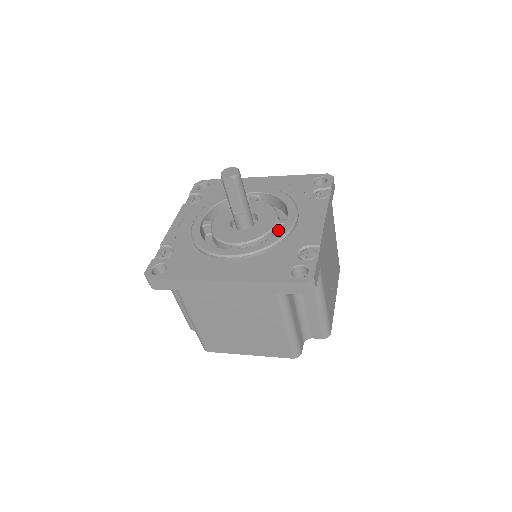
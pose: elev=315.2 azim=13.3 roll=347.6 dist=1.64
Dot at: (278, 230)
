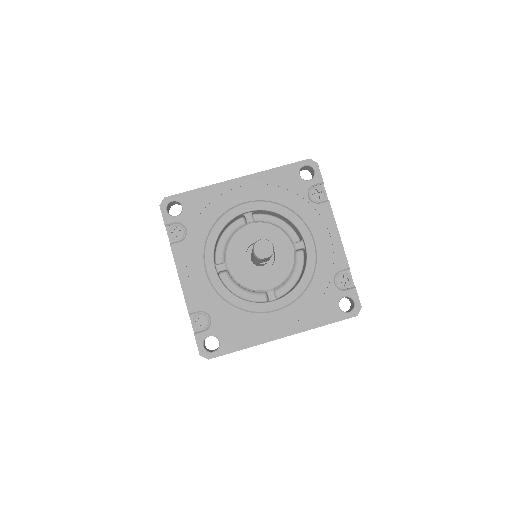
Dot at: occluded
